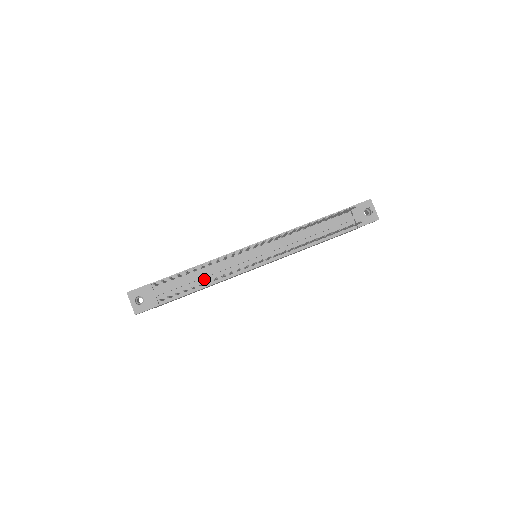
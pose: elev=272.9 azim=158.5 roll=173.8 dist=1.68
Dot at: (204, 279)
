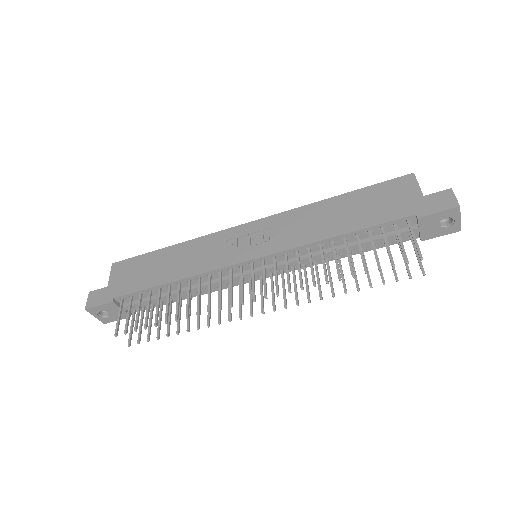
Dot at: (183, 293)
